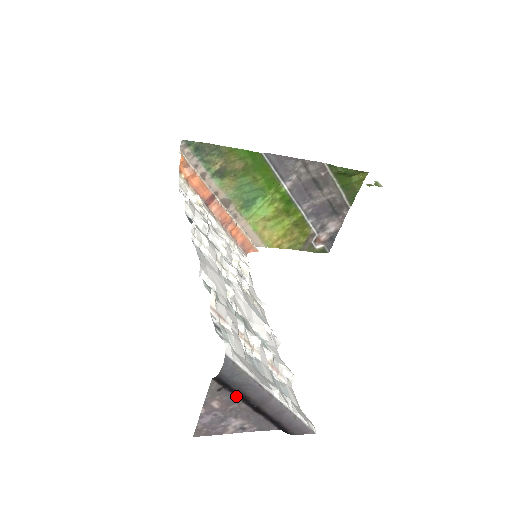
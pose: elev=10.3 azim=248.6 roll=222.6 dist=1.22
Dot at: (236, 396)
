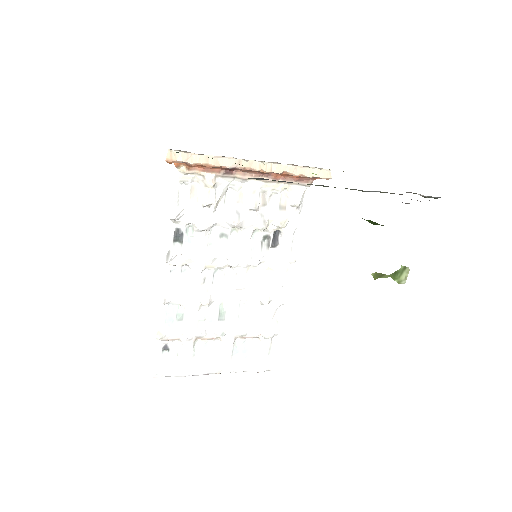
Dot at: occluded
